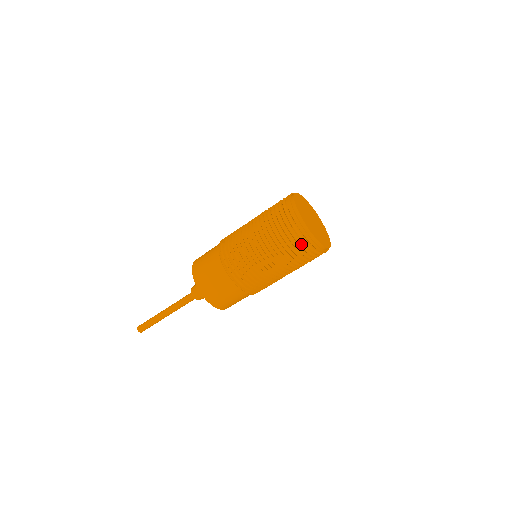
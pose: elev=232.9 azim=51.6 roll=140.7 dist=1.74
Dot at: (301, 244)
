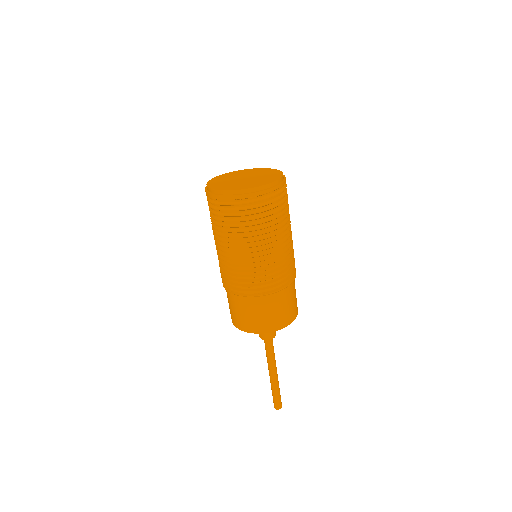
Dot at: (254, 206)
